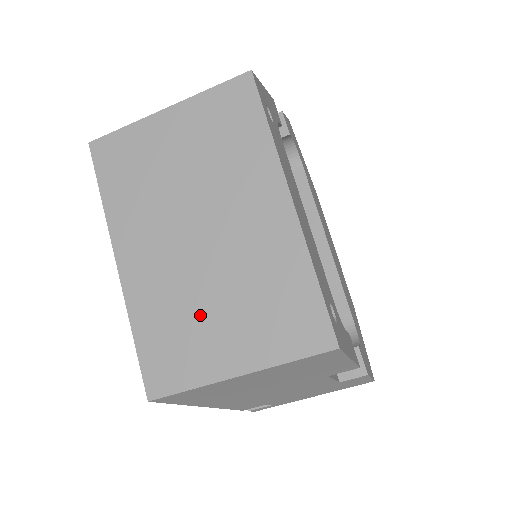
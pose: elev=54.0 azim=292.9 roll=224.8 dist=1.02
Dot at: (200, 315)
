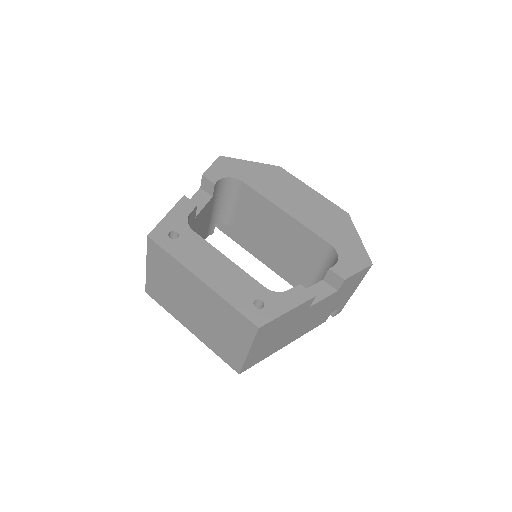
Dot at: (221, 337)
